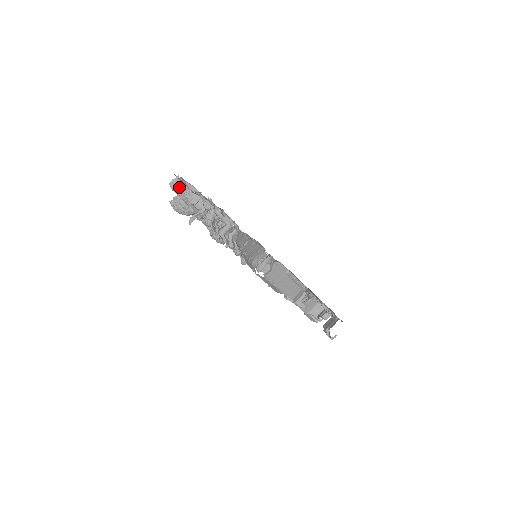
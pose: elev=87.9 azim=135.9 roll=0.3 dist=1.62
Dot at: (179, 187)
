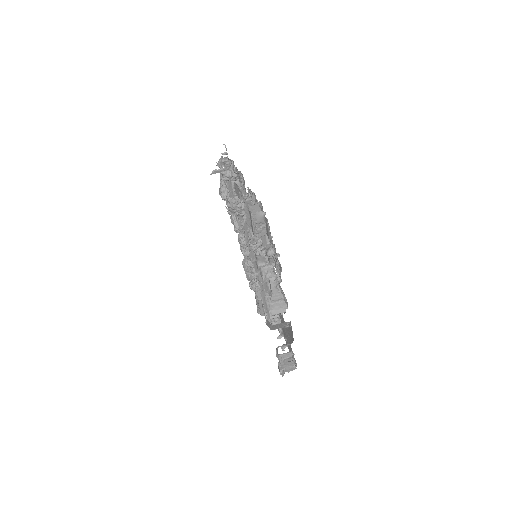
Dot at: (258, 220)
